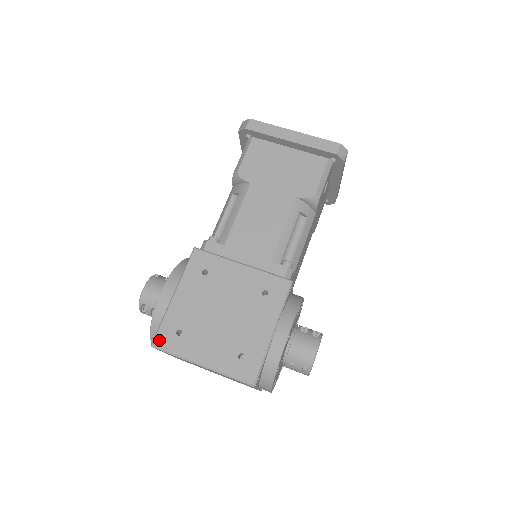
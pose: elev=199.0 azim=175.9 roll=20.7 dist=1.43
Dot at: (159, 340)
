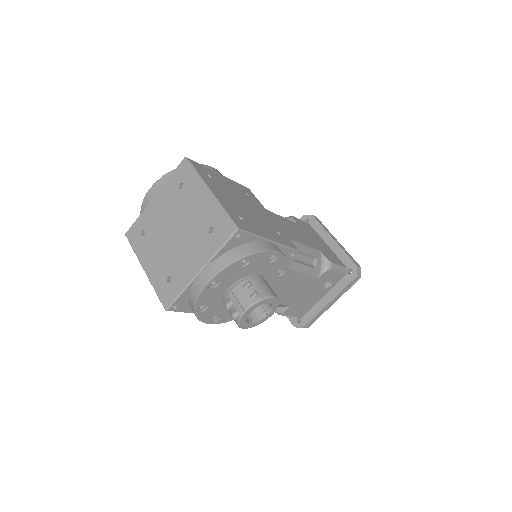
Dot at: (193, 162)
